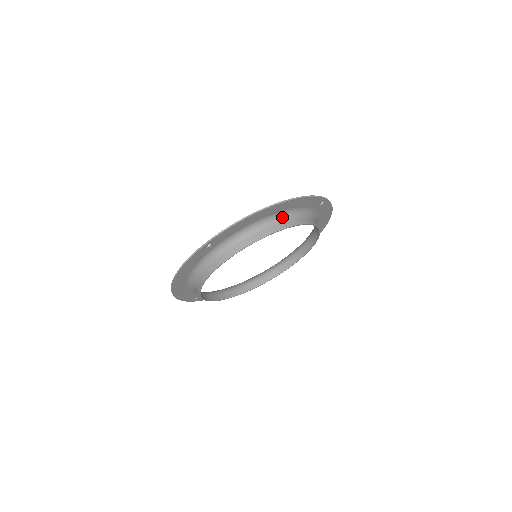
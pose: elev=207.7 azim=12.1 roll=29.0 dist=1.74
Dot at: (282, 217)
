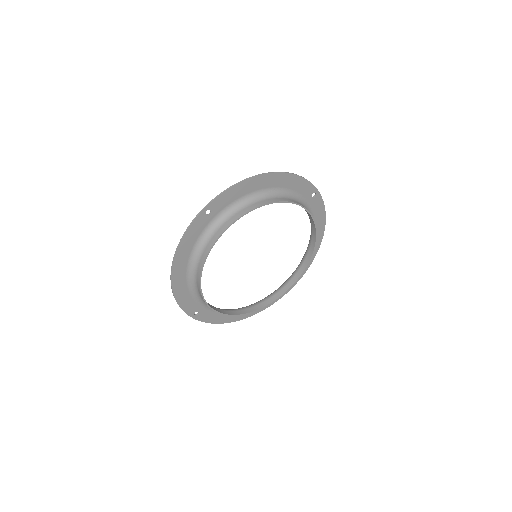
Dot at: (277, 194)
